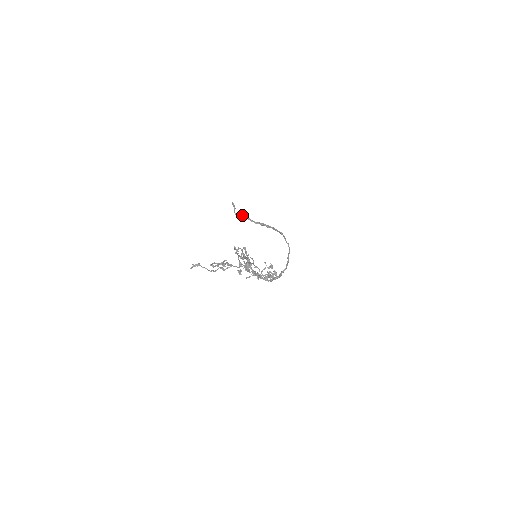
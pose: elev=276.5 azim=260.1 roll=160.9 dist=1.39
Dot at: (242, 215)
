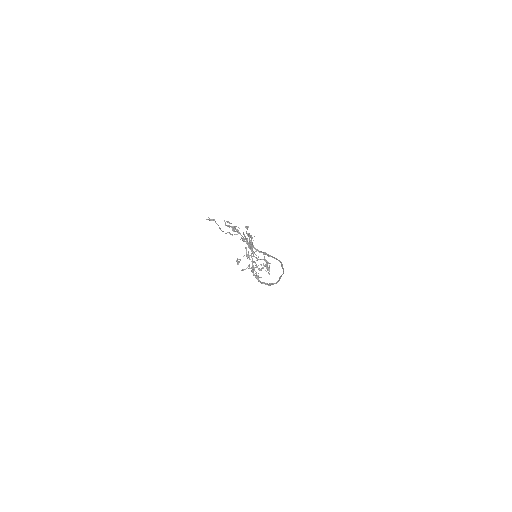
Dot at: occluded
